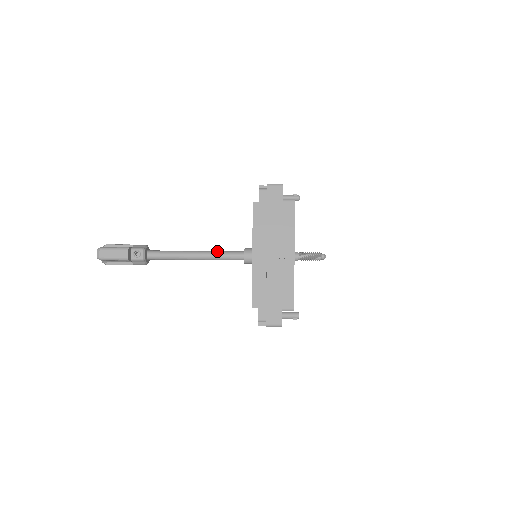
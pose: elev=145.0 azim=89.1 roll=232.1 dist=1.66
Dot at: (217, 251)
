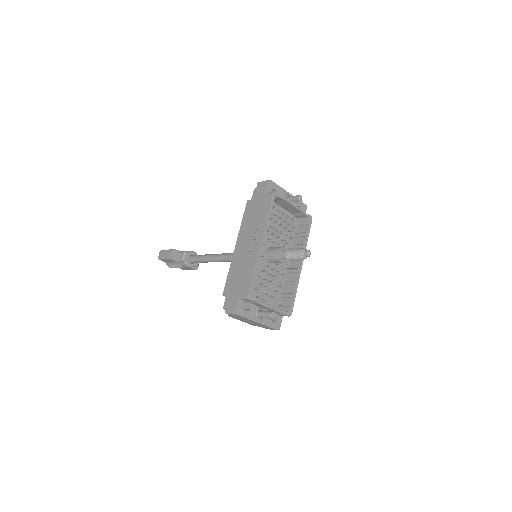
Dot at: (230, 253)
